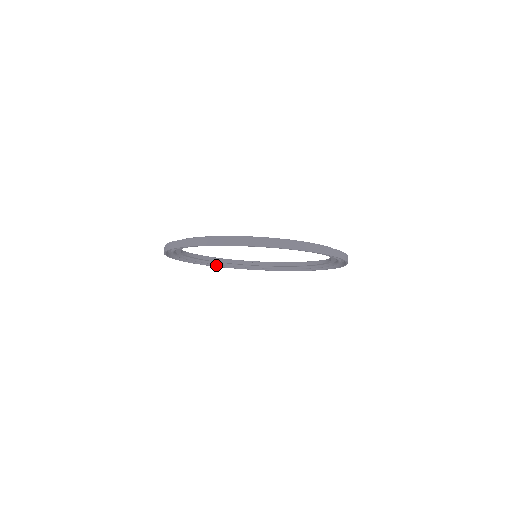
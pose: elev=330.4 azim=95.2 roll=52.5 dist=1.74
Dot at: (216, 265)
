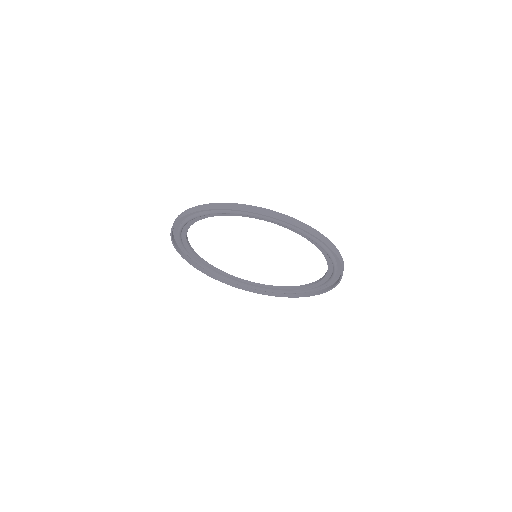
Dot at: (268, 294)
